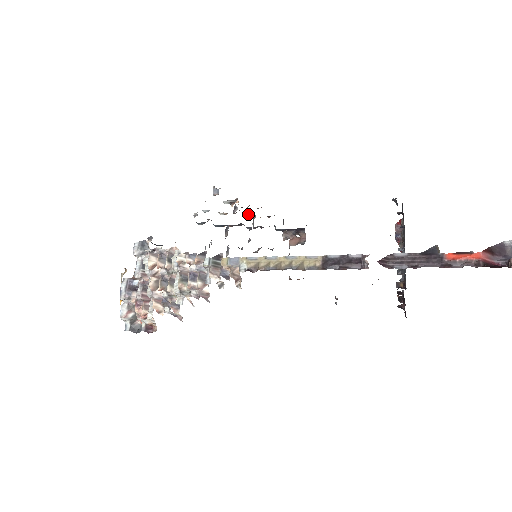
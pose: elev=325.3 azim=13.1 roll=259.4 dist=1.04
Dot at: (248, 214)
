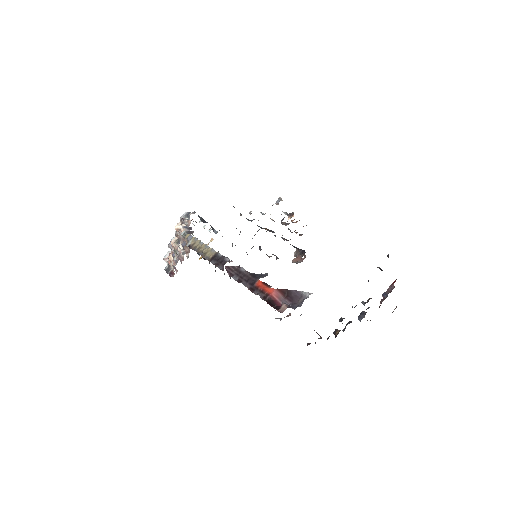
Dot at: occluded
